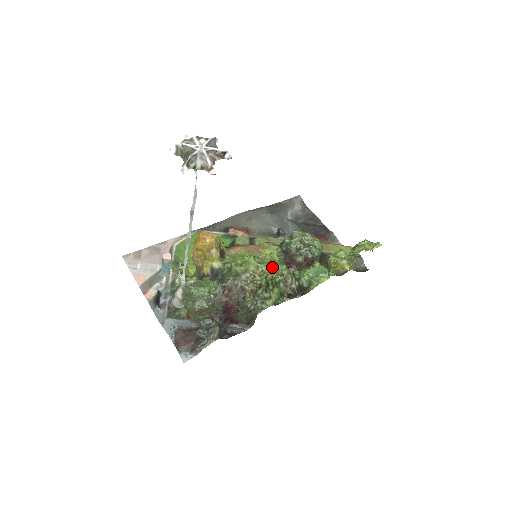
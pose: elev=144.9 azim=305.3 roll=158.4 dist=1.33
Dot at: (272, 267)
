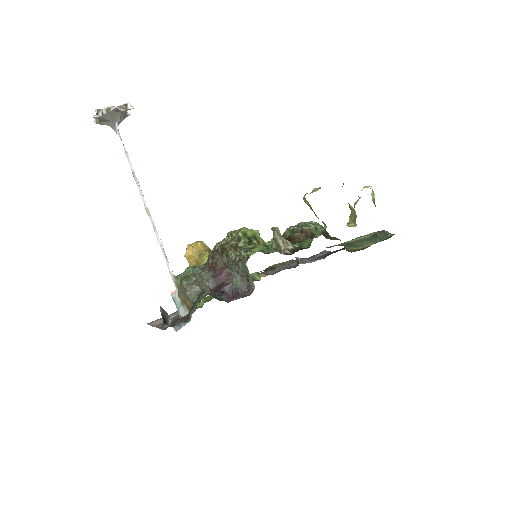
Dot at: (252, 229)
